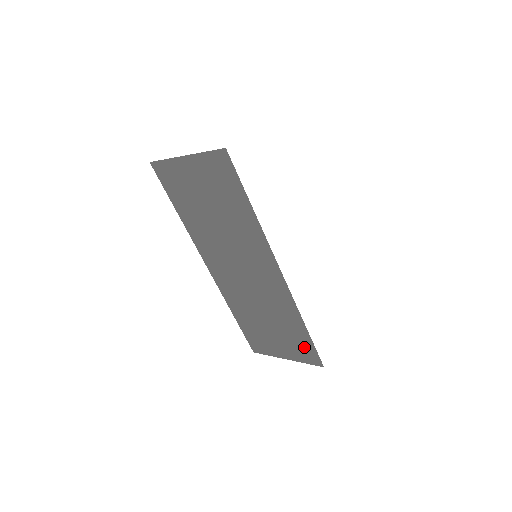
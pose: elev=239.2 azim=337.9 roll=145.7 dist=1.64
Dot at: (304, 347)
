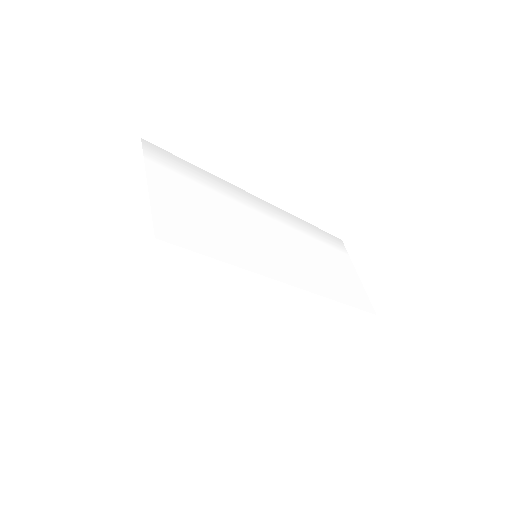
Dot at: occluded
